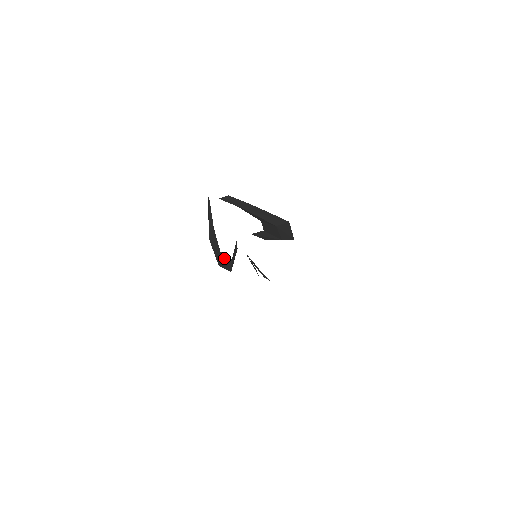
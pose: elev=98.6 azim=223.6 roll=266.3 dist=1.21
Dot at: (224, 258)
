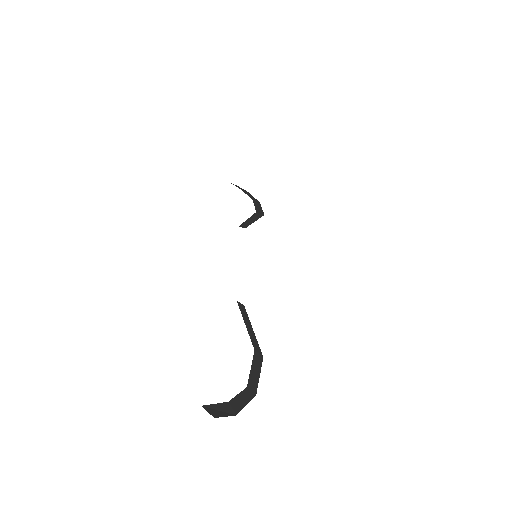
Dot at: (252, 375)
